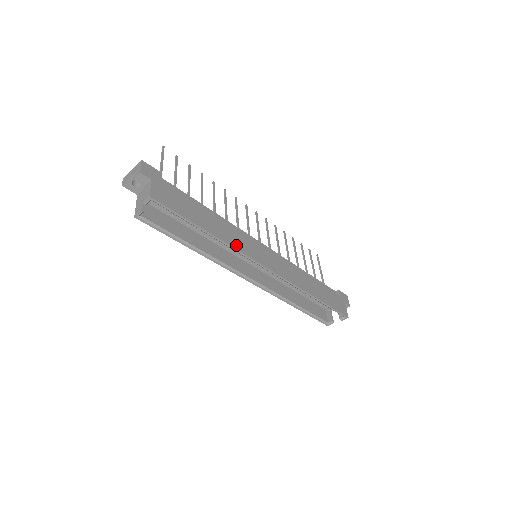
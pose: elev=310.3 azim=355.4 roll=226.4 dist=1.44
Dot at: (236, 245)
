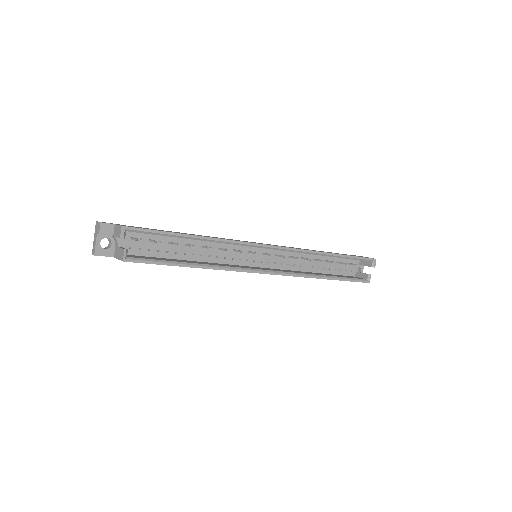
Dot at: (229, 240)
